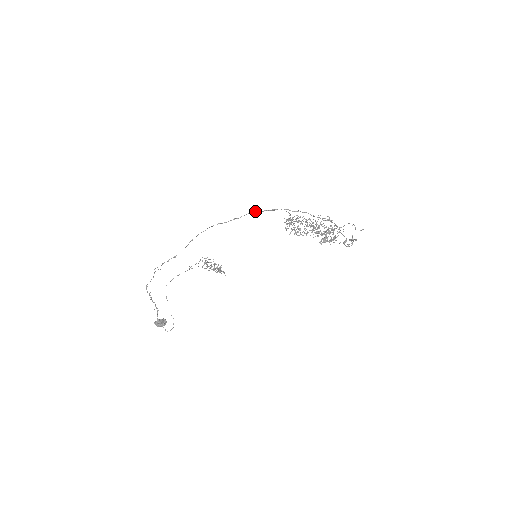
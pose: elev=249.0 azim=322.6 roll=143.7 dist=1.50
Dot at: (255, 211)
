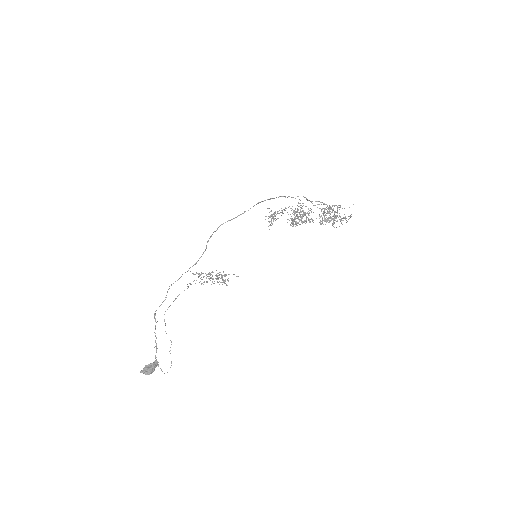
Dot at: (262, 201)
